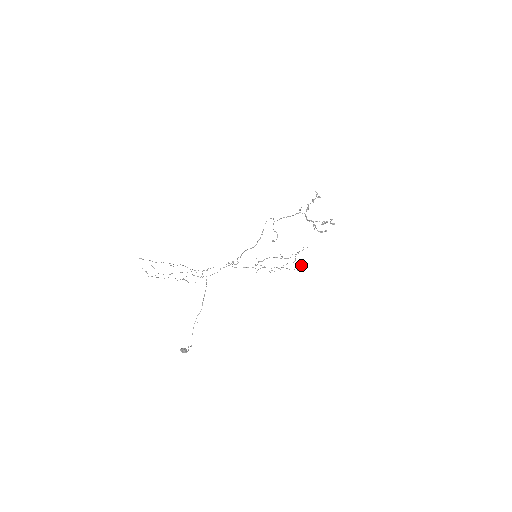
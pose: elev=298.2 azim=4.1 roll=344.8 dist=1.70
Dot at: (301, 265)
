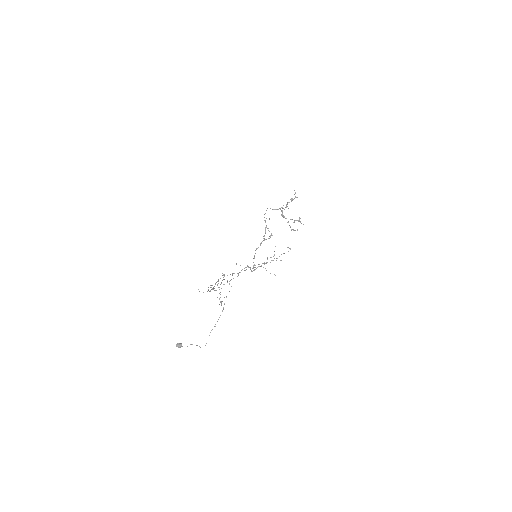
Dot at: occluded
